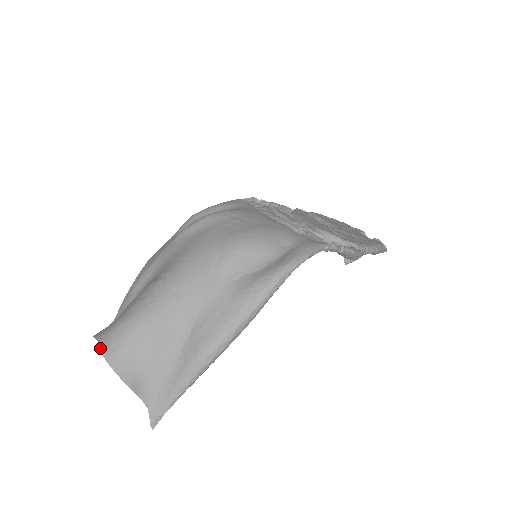
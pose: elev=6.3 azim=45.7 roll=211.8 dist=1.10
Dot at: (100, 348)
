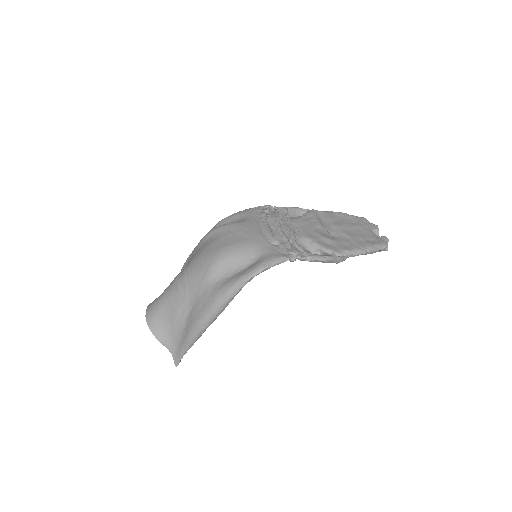
Dot at: (146, 314)
